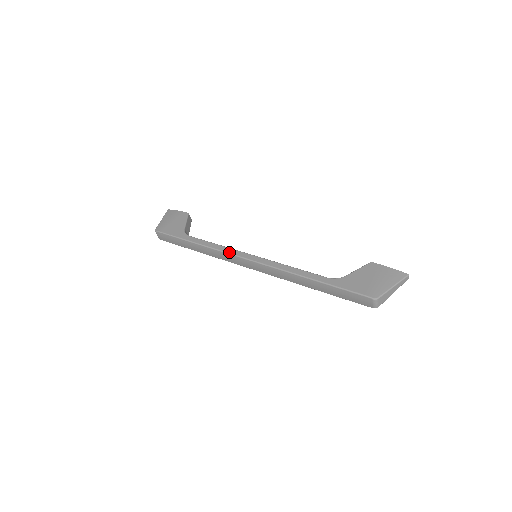
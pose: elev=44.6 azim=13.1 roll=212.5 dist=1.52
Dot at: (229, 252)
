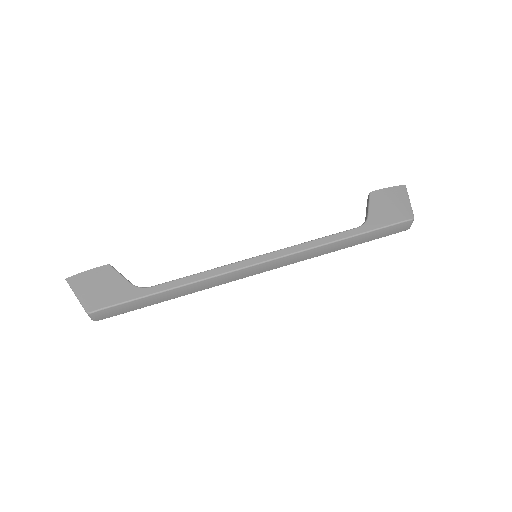
Dot at: (230, 270)
